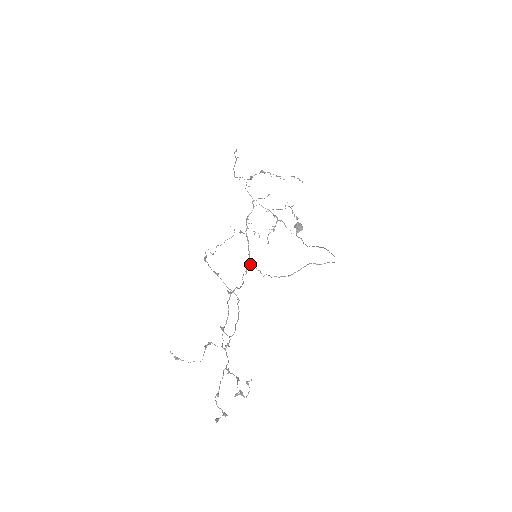
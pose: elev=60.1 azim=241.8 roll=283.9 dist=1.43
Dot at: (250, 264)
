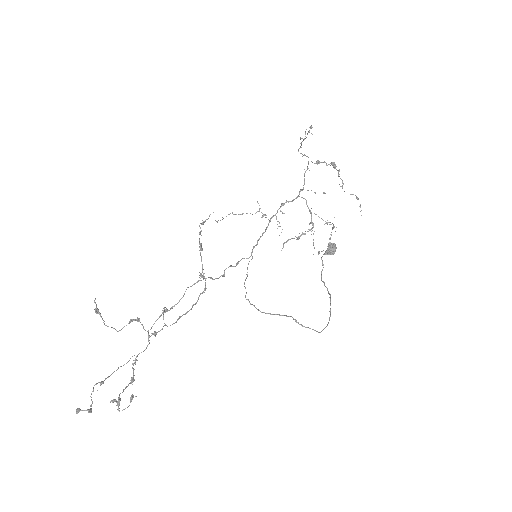
Dot at: (248, 258)
